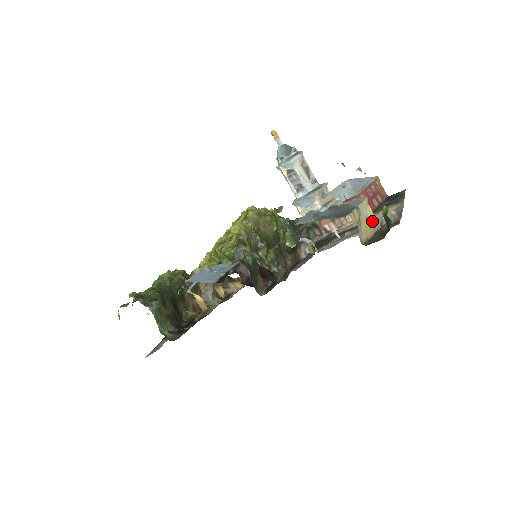
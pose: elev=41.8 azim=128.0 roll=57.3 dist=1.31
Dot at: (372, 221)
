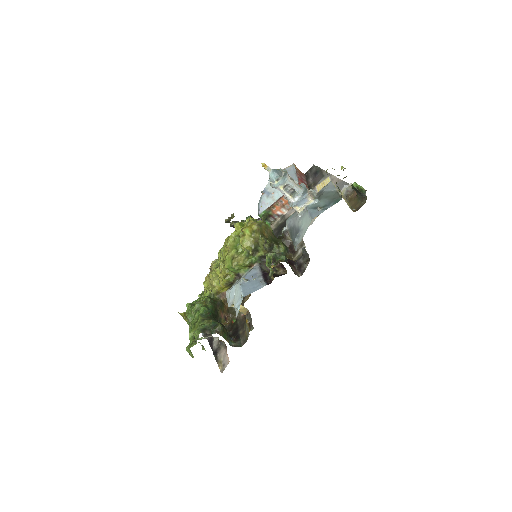
Dot at: occluded
